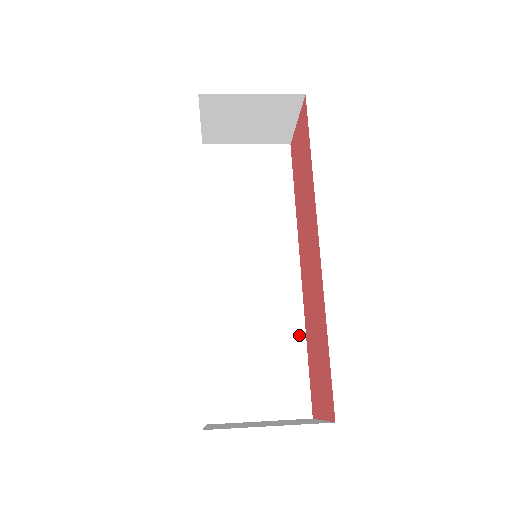
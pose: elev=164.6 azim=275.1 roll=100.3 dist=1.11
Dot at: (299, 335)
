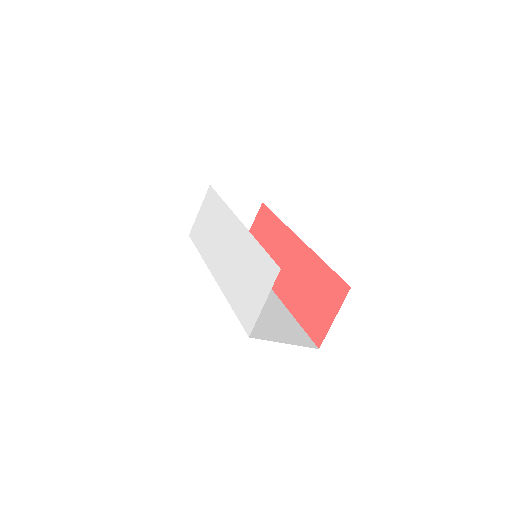
Dot at: (288, 314)
